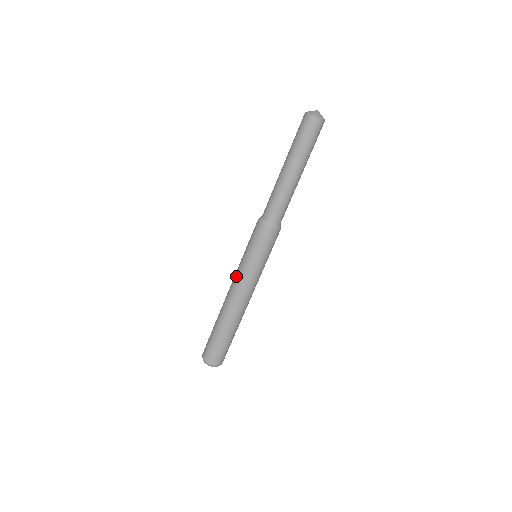
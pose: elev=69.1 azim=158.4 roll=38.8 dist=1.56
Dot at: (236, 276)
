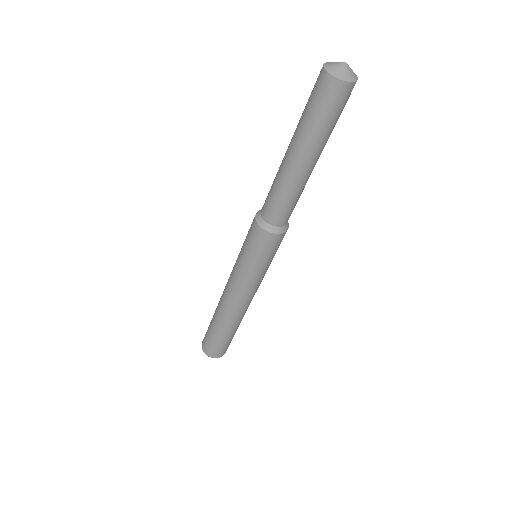
Dot at: (231, 272)
